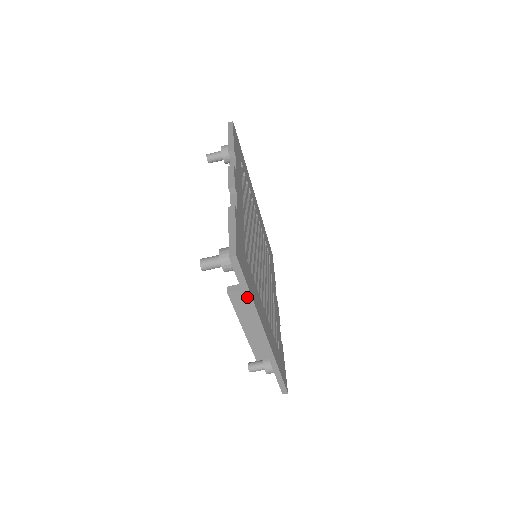
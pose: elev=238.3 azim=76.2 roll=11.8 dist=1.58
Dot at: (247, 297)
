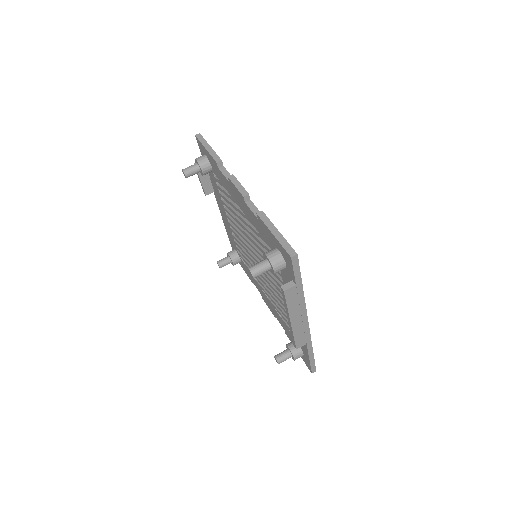
Dot at: (299, 291)
